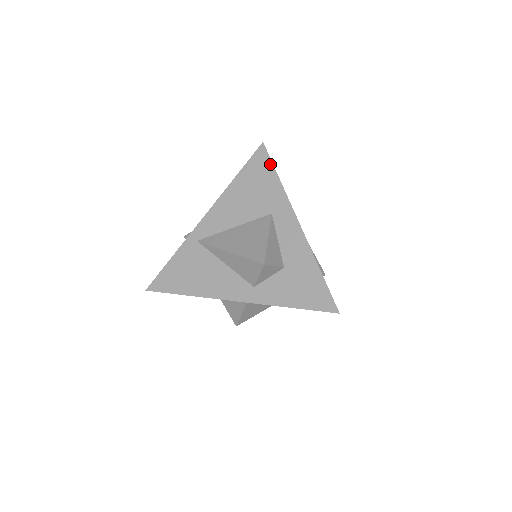
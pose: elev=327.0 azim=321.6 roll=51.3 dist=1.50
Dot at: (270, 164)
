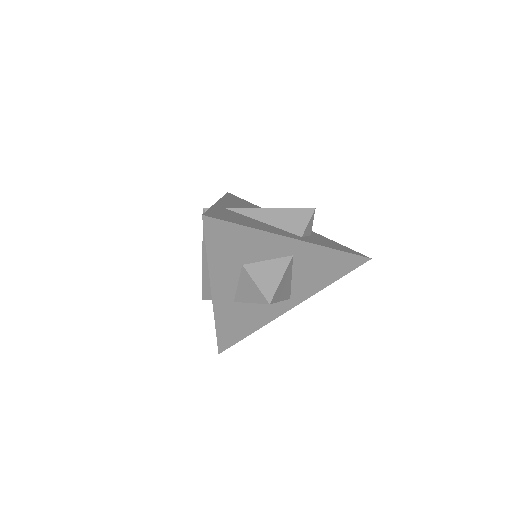
Dot at: (244, 200)
